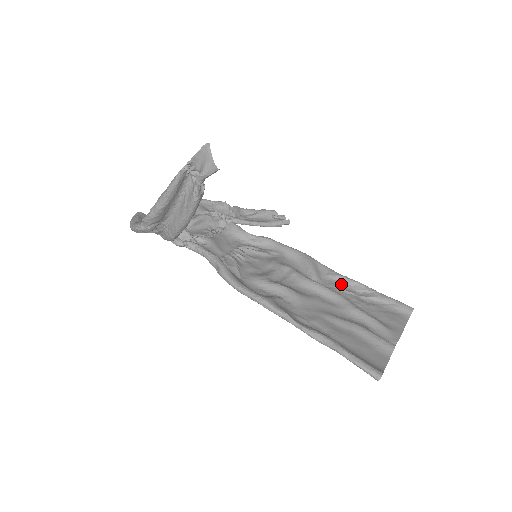
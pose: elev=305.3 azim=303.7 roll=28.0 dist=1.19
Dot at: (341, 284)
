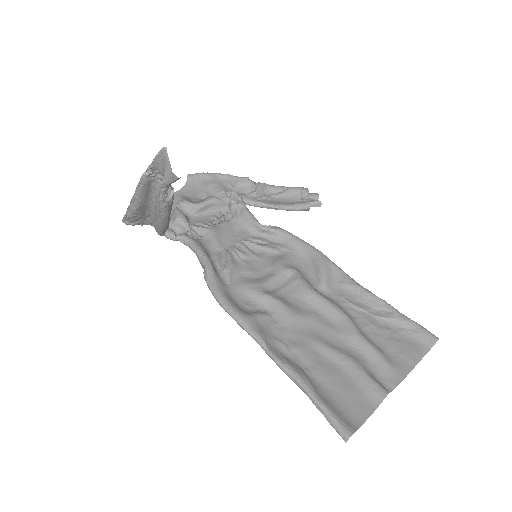
Dot at: (354, 296)
